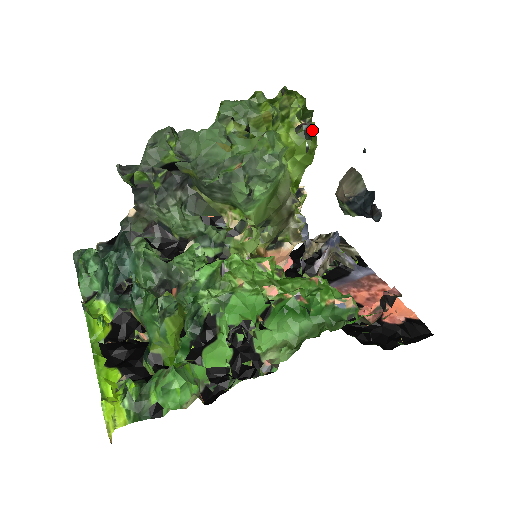
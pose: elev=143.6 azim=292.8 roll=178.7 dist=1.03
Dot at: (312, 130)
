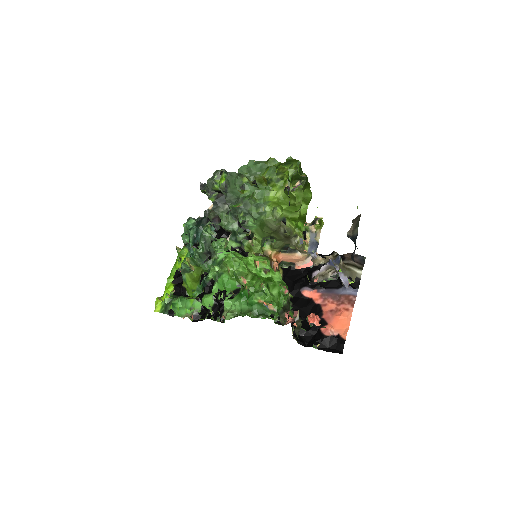
Dot at: (289, 193)
